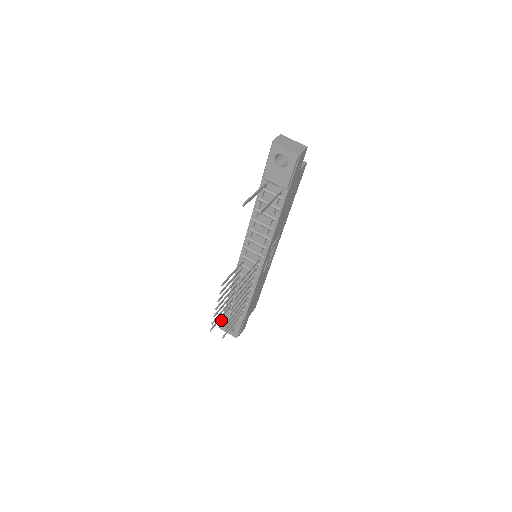
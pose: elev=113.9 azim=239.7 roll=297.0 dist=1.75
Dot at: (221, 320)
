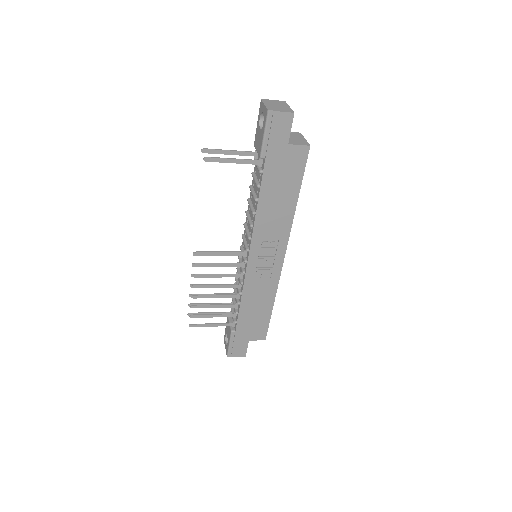
Dot at: occluded
